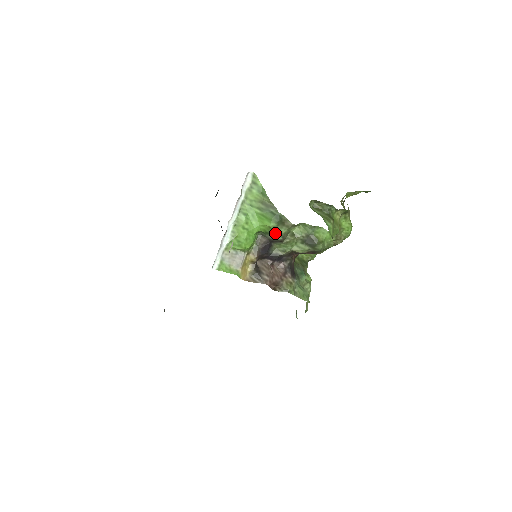
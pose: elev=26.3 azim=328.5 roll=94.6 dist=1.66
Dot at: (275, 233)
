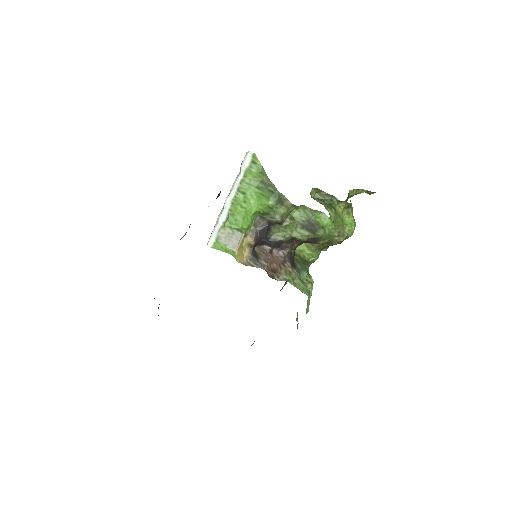
Dot at: (274, 213)
